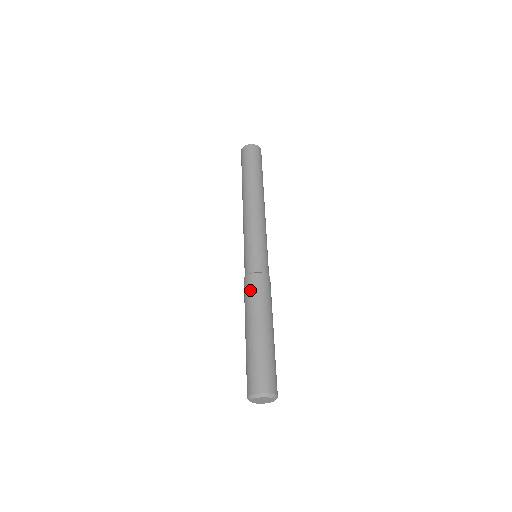
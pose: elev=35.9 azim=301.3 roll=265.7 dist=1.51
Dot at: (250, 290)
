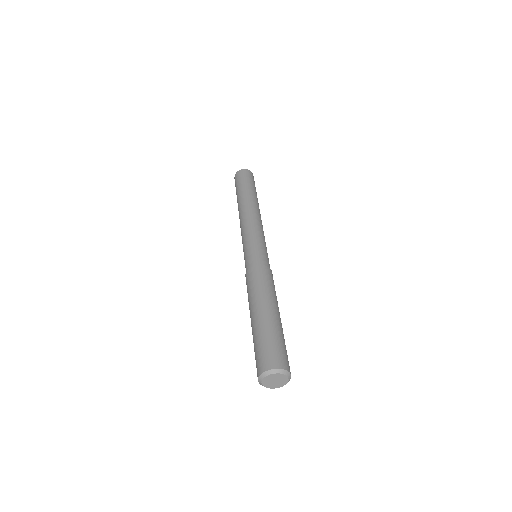
Dot at: (265, 278)
